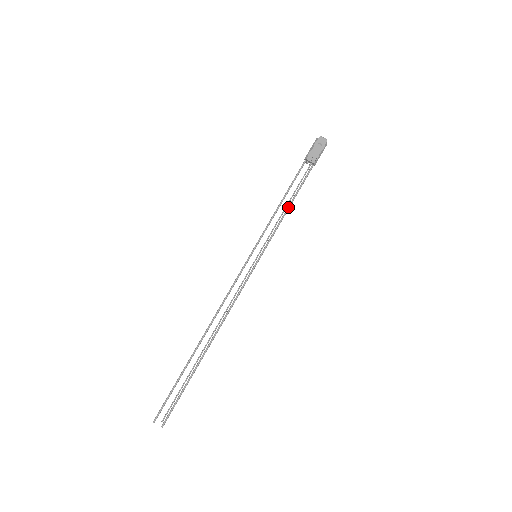
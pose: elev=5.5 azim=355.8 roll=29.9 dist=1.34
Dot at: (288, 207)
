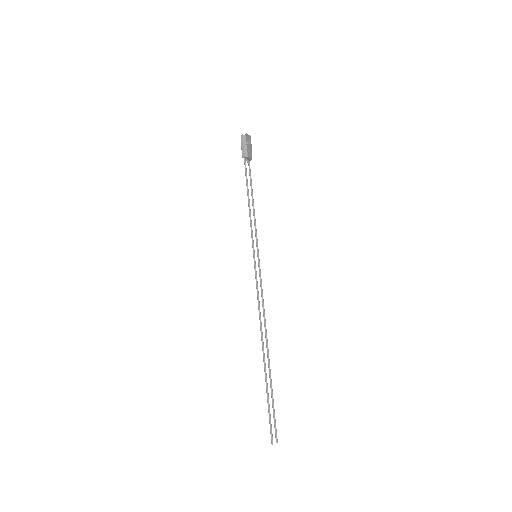
Dot at: (253, 204)
